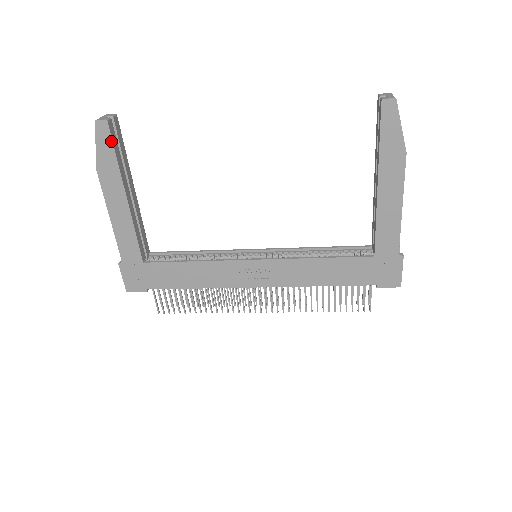
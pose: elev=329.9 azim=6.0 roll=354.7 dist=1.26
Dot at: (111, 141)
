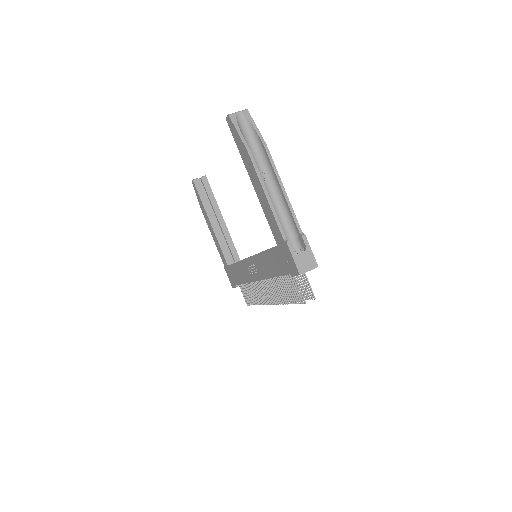
Dot at: (197, 191)
